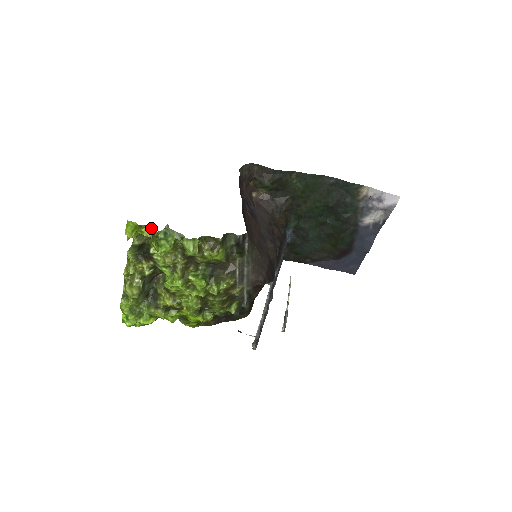
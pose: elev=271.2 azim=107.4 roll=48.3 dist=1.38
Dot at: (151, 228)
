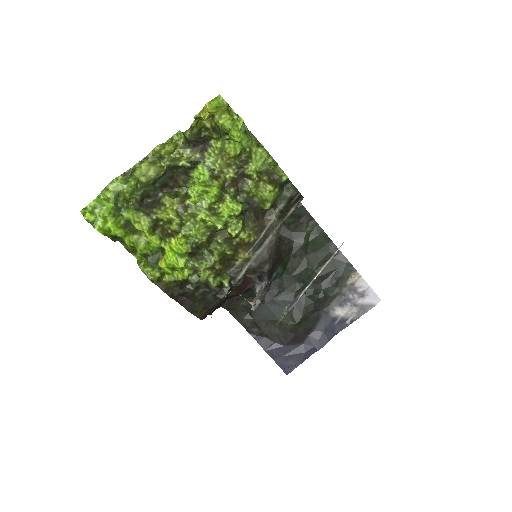
Dot at: occluded
